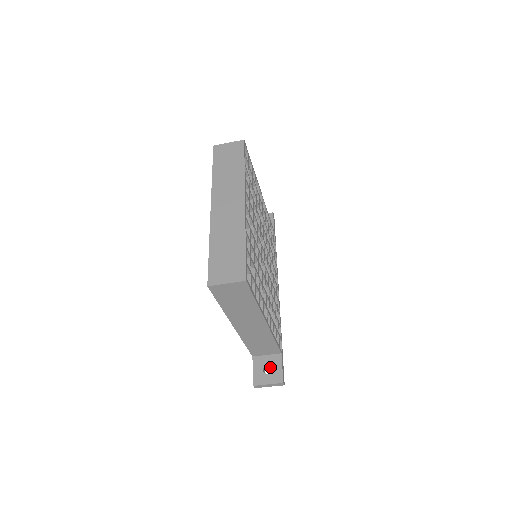
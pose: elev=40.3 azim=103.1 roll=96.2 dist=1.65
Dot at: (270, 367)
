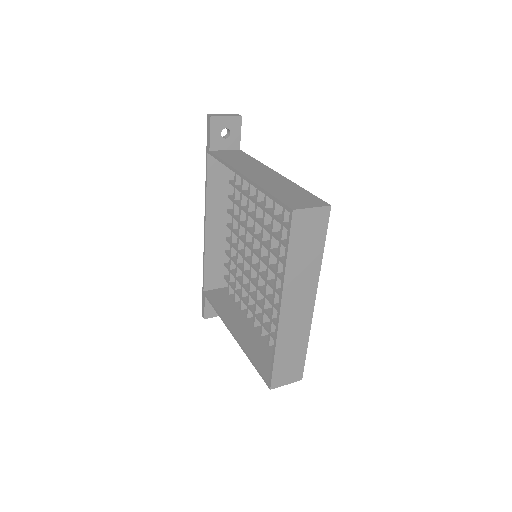
Dot at: occluded
